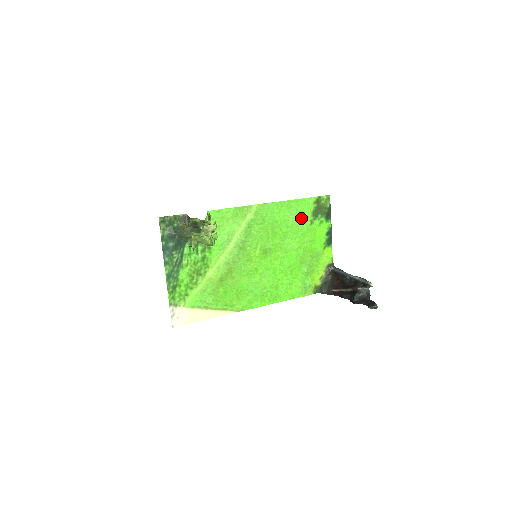
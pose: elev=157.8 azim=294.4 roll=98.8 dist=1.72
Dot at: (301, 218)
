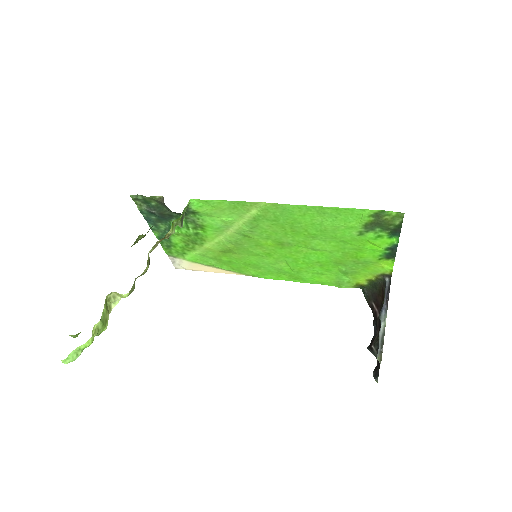
Dot at: (342, 226)
